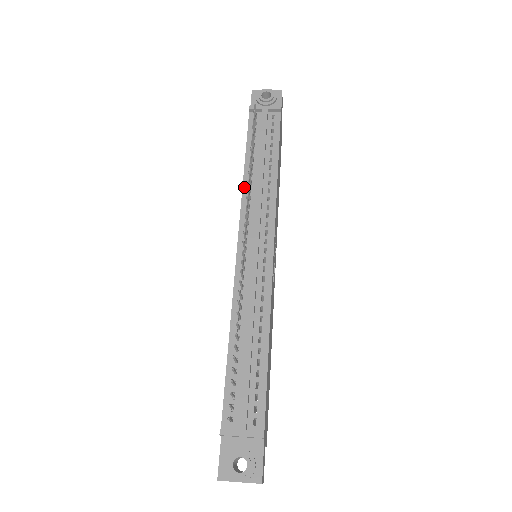
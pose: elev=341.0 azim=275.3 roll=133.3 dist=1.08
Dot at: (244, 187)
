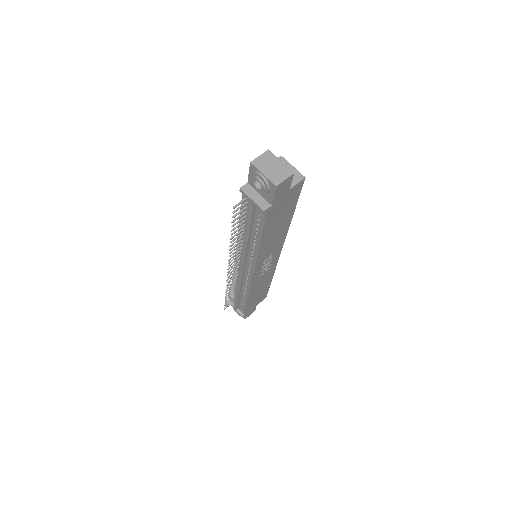
Dot at: occluded
